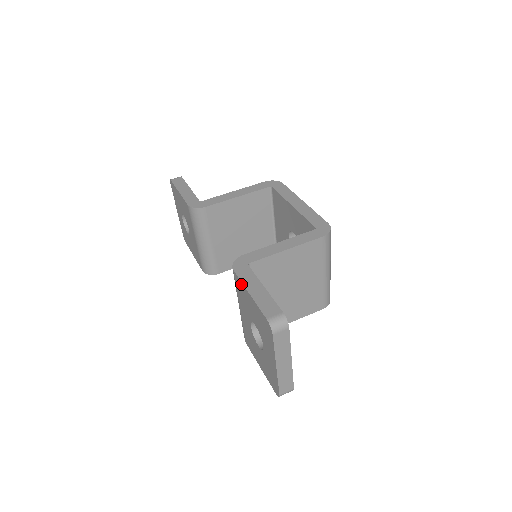
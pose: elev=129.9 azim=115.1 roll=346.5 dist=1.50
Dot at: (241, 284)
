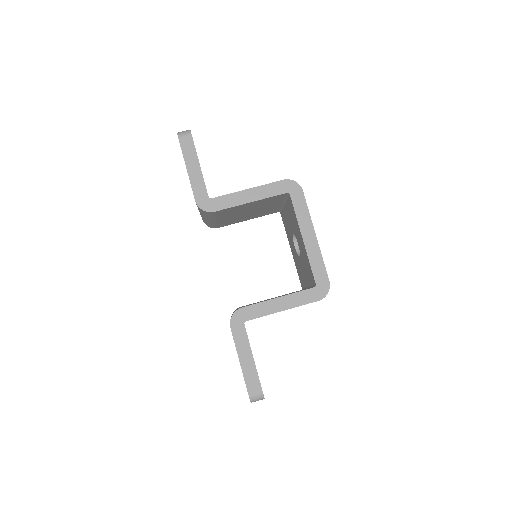
Dot at: (235, 344)
